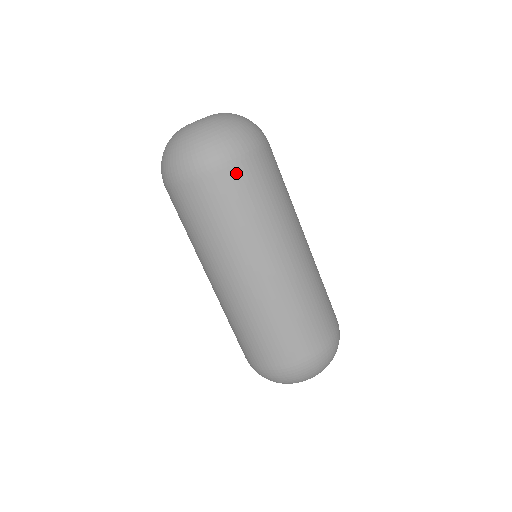
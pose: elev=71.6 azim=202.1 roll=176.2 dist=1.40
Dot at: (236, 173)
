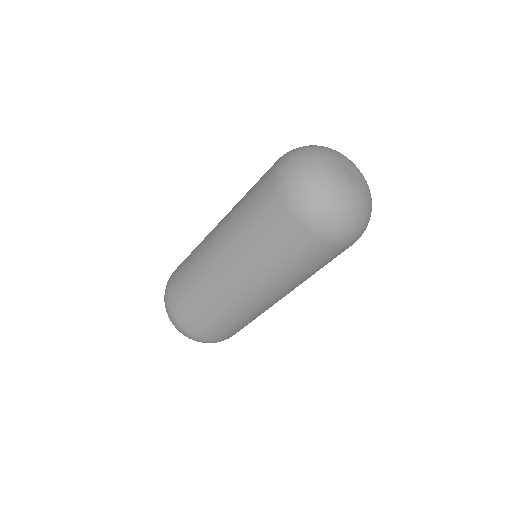
Dot at: (330, 251)
